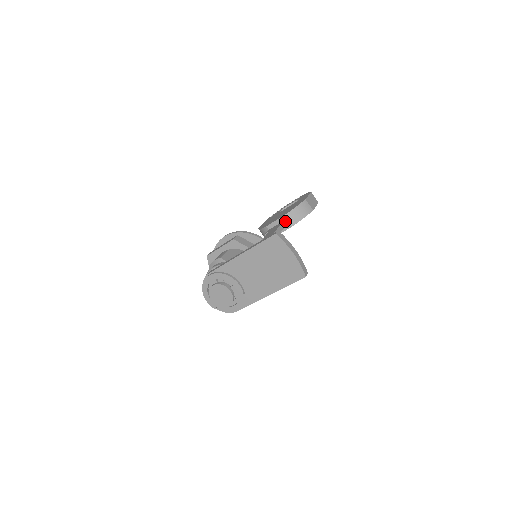
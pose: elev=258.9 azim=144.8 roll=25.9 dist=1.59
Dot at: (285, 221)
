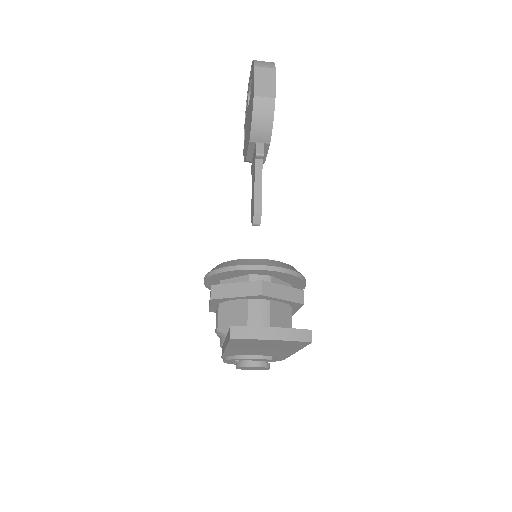
Dot at: (256, 151)
